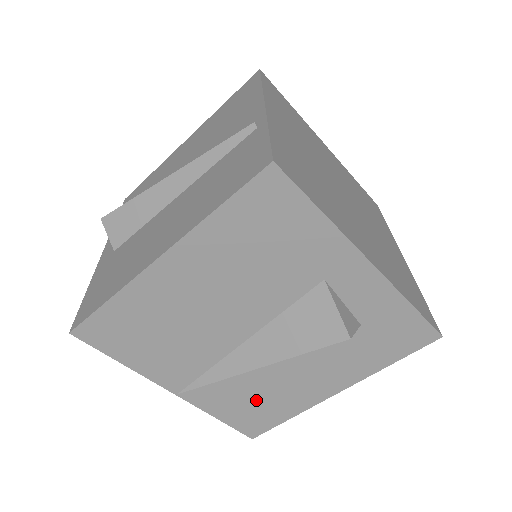
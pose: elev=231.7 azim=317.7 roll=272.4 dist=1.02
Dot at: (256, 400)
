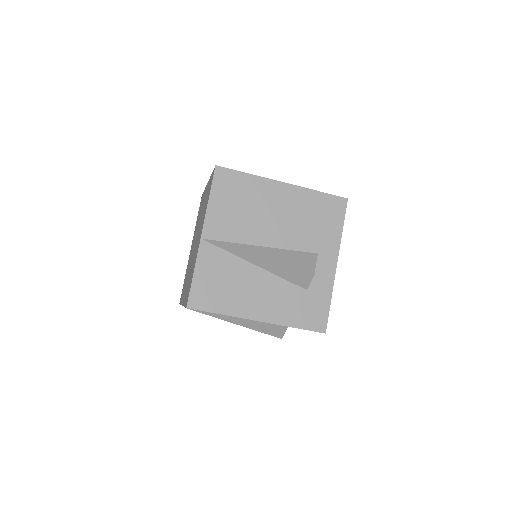
Dot at: (224, 283)
